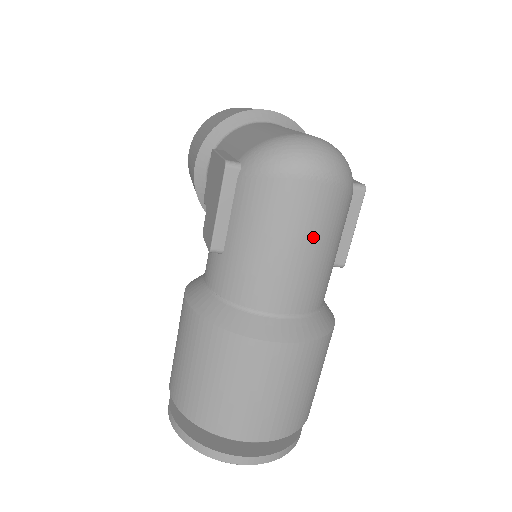
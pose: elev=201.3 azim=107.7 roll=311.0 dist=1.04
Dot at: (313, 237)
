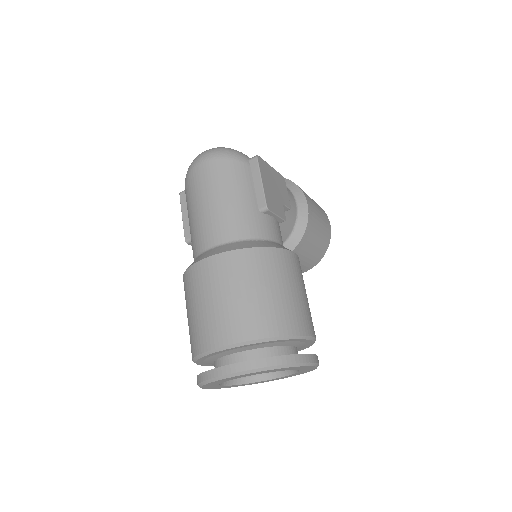
Dot at: (214, 191)
